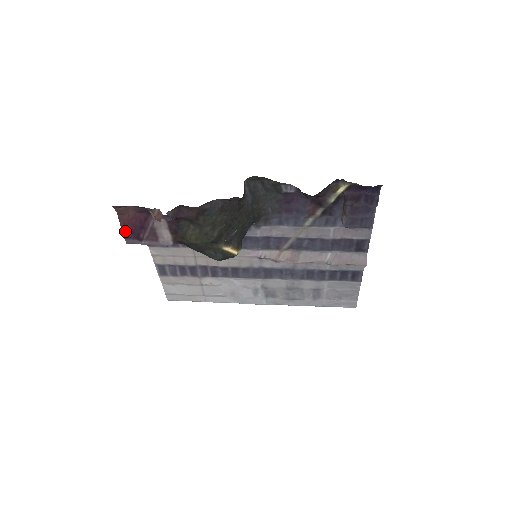
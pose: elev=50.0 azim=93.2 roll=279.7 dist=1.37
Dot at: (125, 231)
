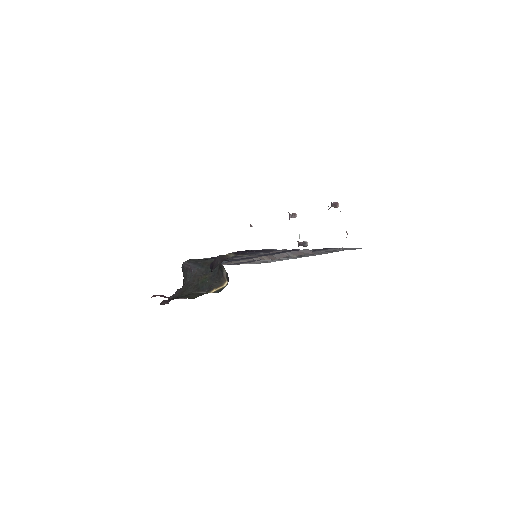
Dot at: occluded
